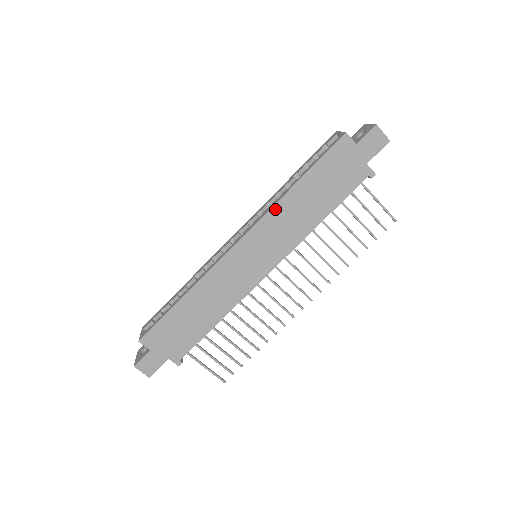
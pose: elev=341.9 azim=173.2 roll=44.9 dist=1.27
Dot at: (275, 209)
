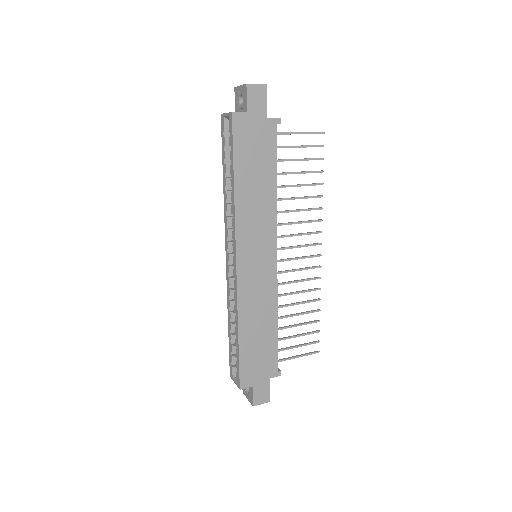
Dot at: (238, 215)
